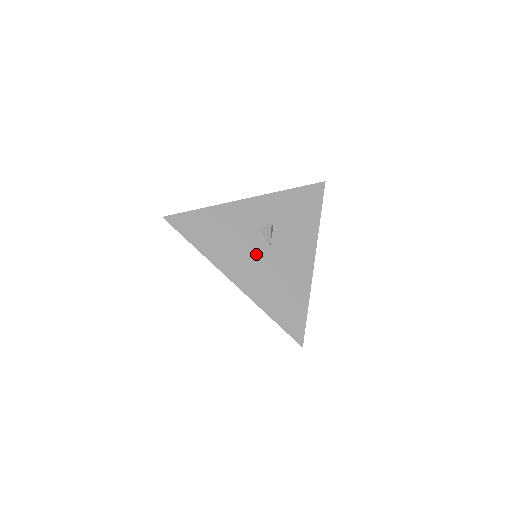
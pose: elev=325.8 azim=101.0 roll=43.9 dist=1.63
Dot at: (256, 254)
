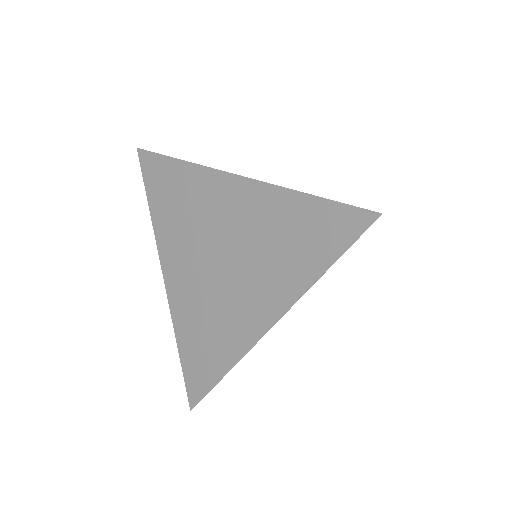
Dot at: occluded
